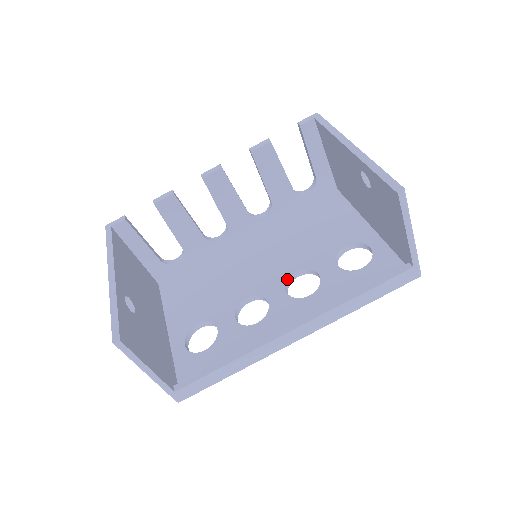
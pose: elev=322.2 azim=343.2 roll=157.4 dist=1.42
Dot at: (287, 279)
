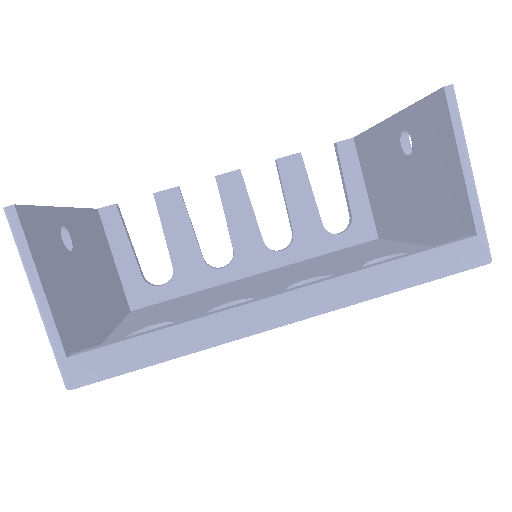
Dot at: (291, 284)
